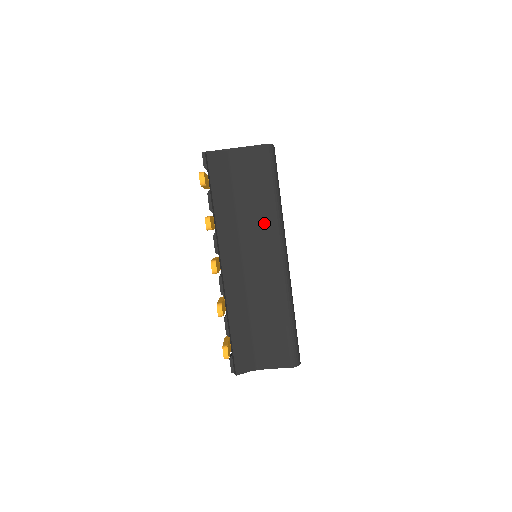
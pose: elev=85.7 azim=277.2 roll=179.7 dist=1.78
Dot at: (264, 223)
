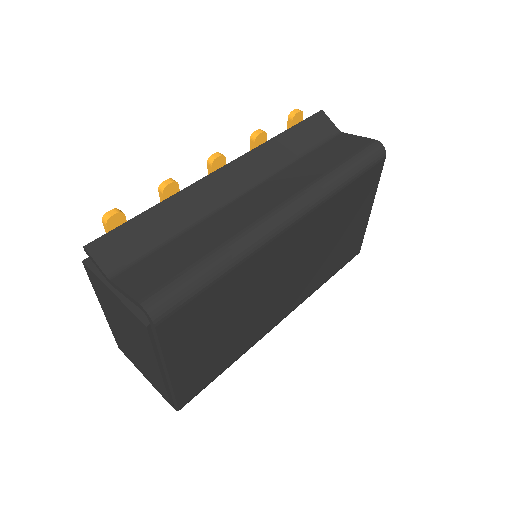
Dot at: (306, 179)
